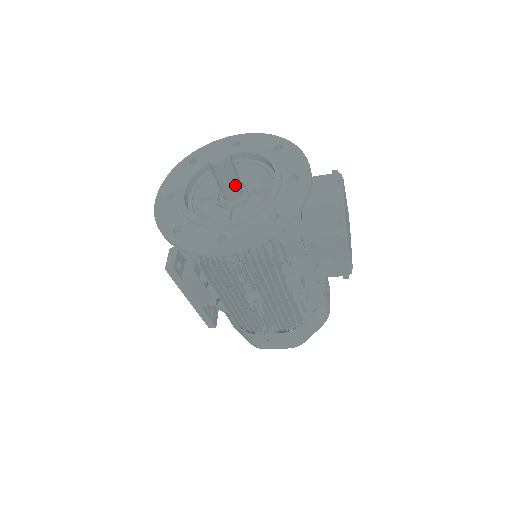
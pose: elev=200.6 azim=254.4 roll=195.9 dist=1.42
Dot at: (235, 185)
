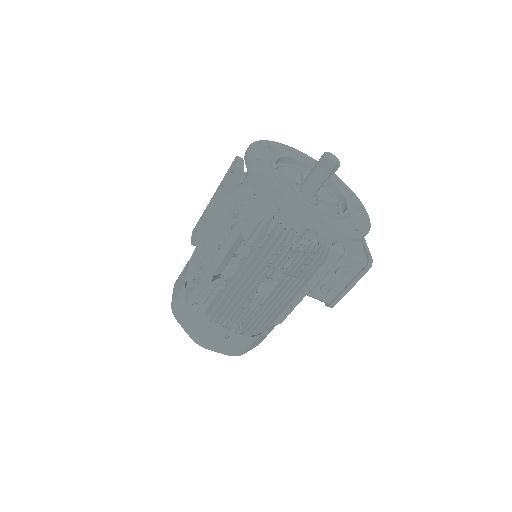
Dot at: occluded
